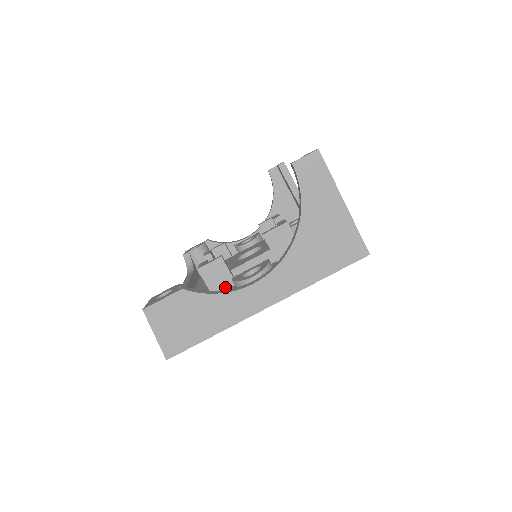
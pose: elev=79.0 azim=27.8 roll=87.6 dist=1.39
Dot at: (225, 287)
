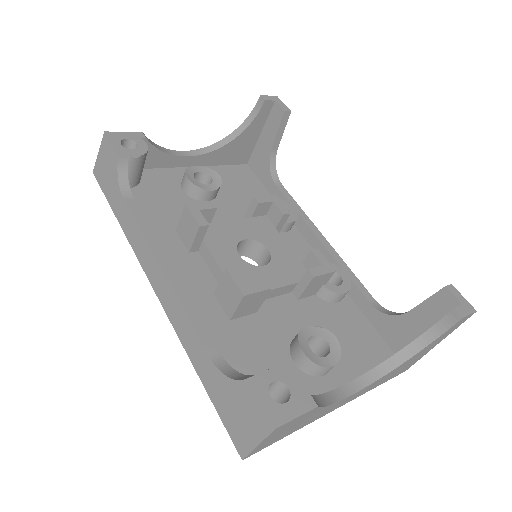
Dot at: (247, 314)
